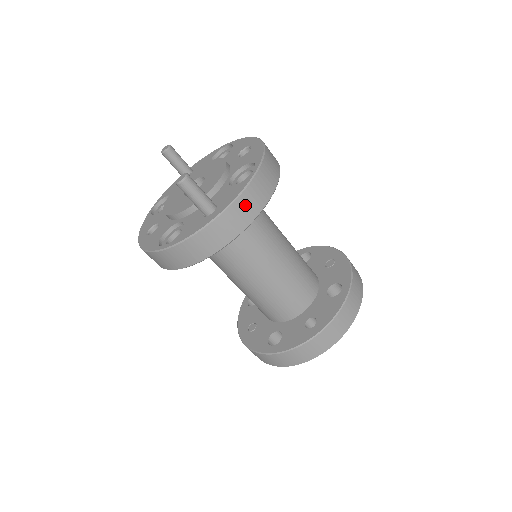
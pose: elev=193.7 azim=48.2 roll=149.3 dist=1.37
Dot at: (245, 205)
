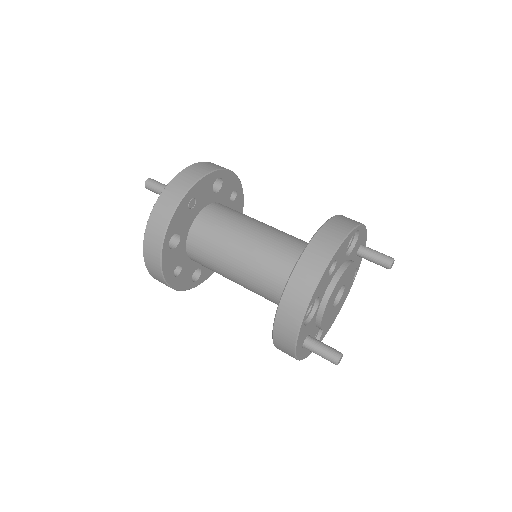
Dot at: (190, 172)
